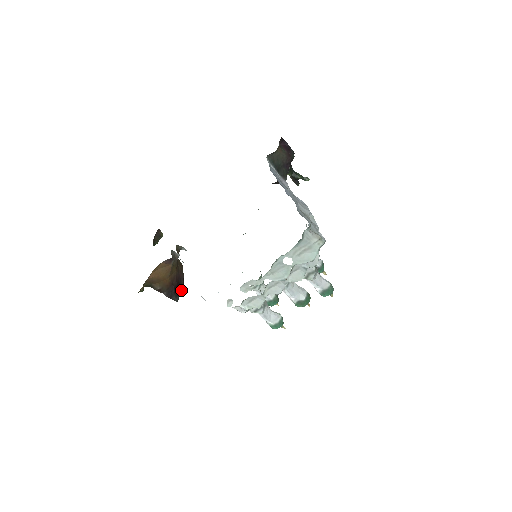
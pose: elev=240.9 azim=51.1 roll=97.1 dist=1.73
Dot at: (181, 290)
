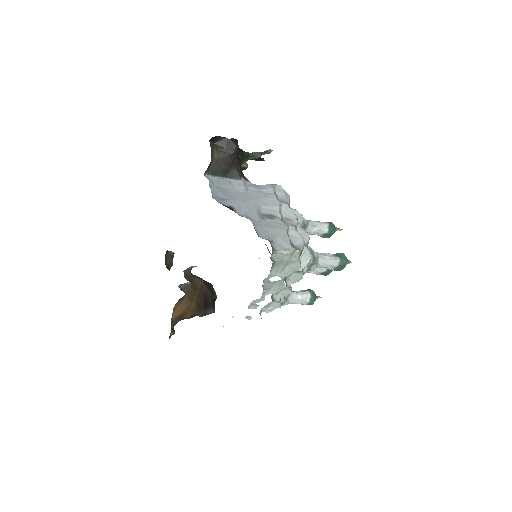
Dot at: (213, 298)
